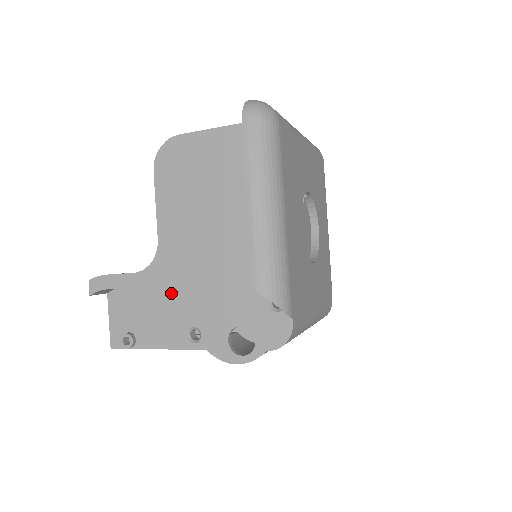
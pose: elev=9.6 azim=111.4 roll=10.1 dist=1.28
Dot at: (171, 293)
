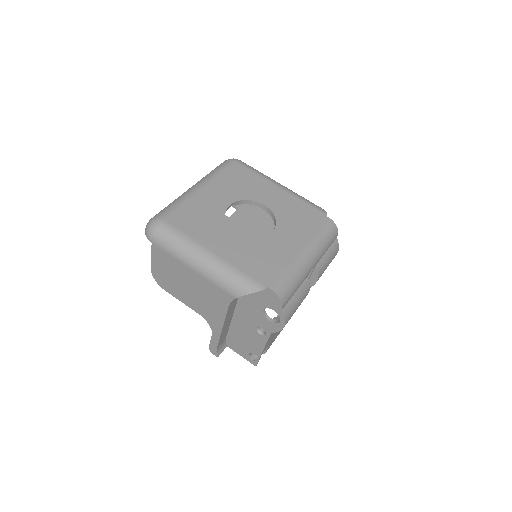
Dot at: (236, 323)
